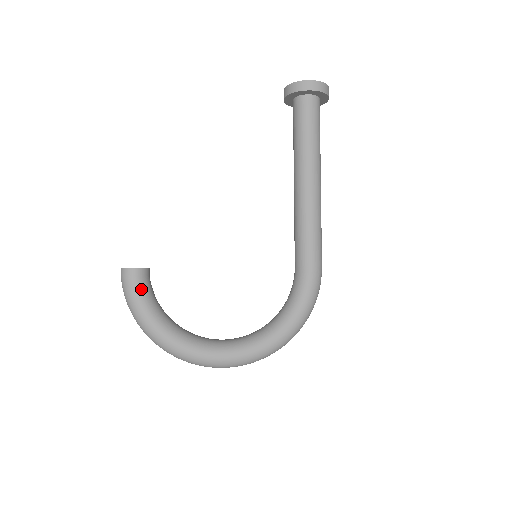
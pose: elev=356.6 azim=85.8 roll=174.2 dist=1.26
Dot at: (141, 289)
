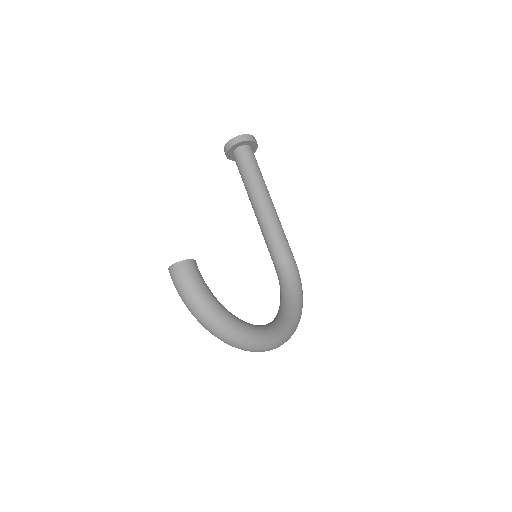
Dot at: (202, 279)
